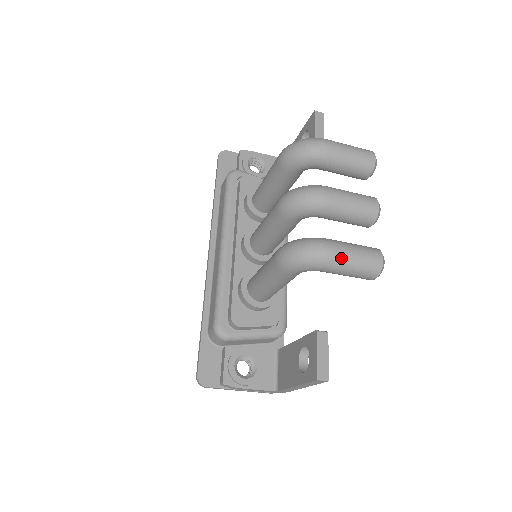
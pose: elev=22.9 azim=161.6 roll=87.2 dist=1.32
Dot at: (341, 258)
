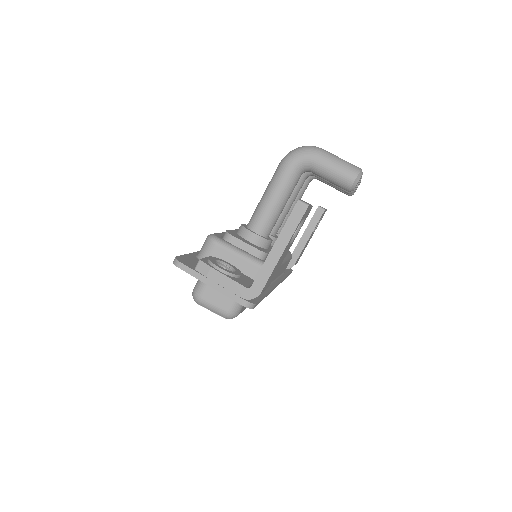
Dot at: (329, 153)
